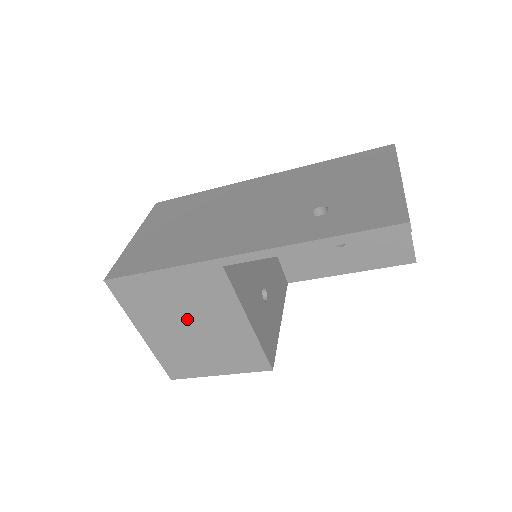
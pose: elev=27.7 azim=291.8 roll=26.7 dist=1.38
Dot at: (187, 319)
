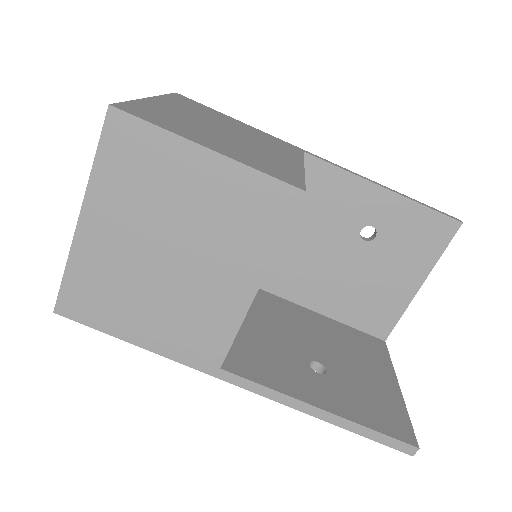
Dot at: (230, 130)
